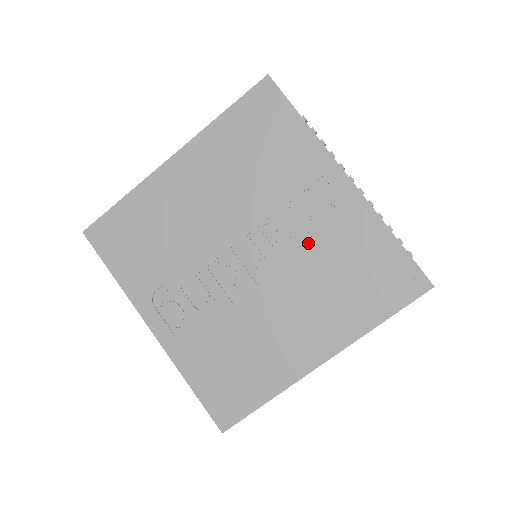
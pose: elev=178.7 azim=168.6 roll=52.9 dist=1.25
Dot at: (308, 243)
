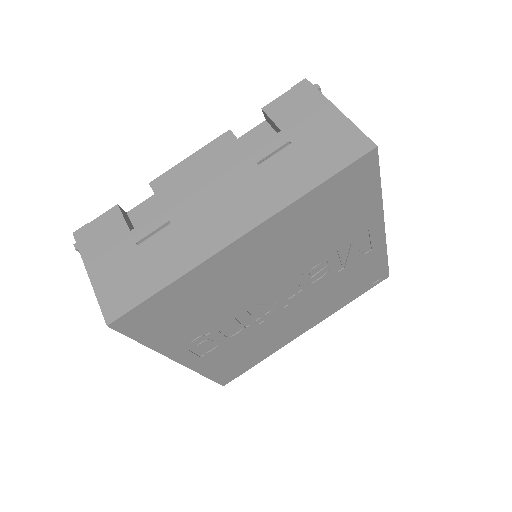
Dot at: (333, 274)
